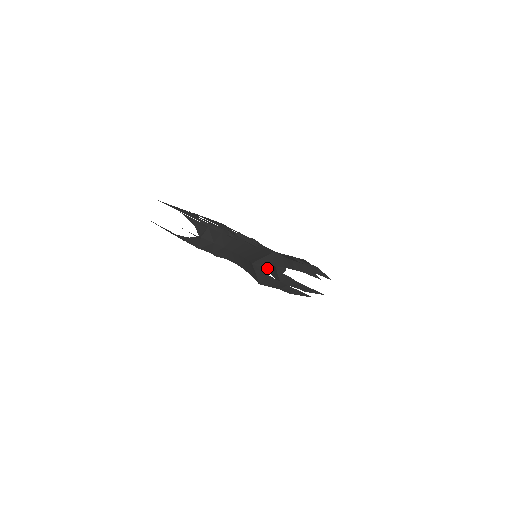
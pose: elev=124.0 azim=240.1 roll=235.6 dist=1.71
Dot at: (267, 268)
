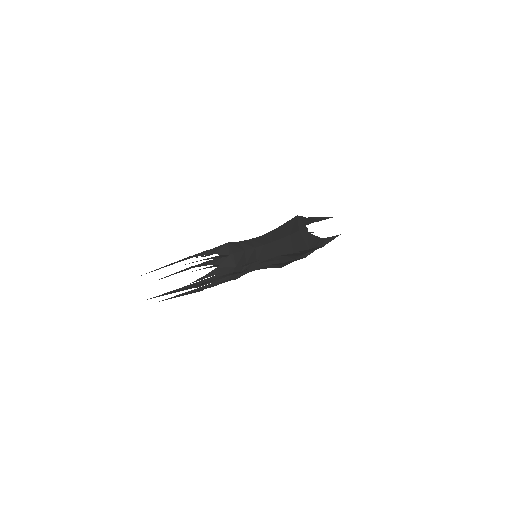
Dot at: occluded
